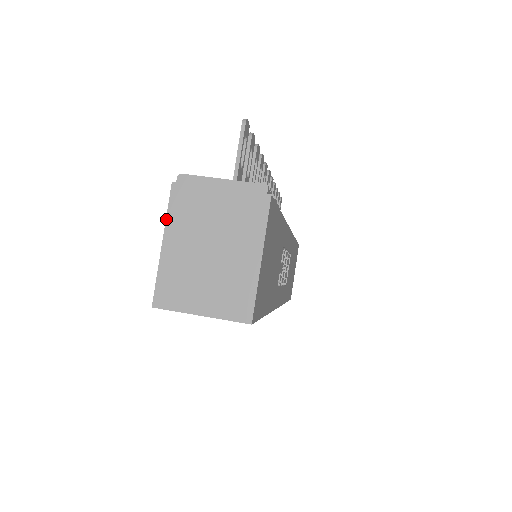
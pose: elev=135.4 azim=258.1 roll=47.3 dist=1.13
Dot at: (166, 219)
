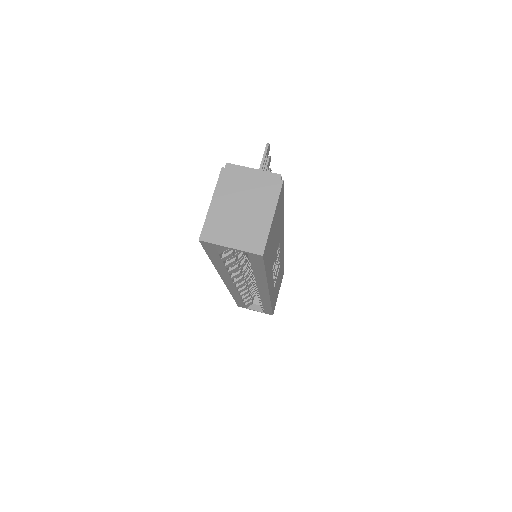
Dot at: (215, 188)
